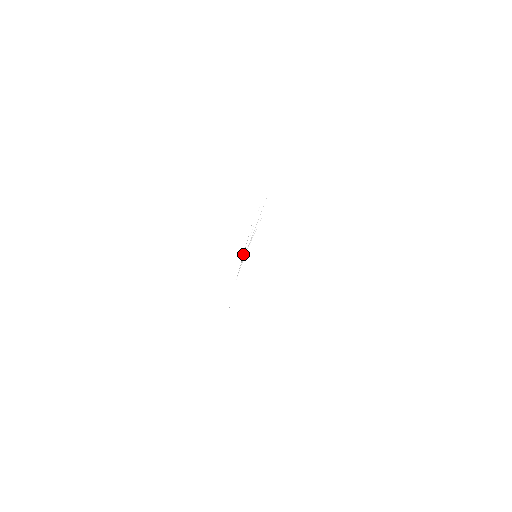
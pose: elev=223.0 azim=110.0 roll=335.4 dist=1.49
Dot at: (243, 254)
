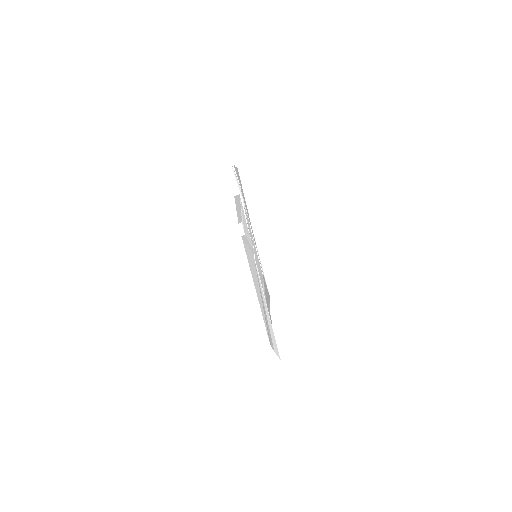
Dot at: occluded
